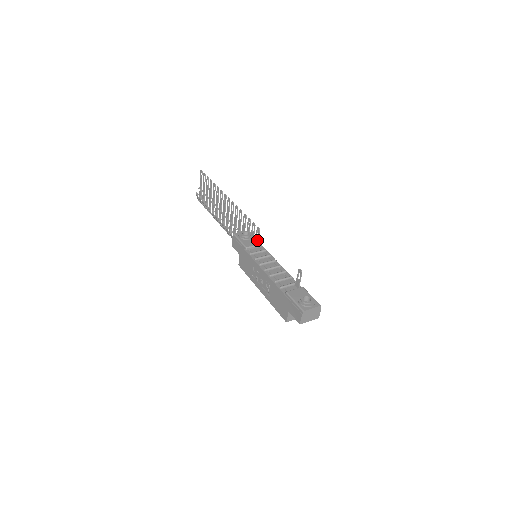
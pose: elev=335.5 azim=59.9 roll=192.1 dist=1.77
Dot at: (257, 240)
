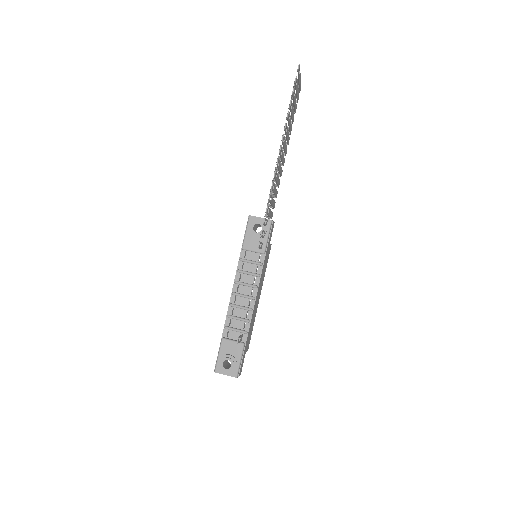
Dot at: occluded
